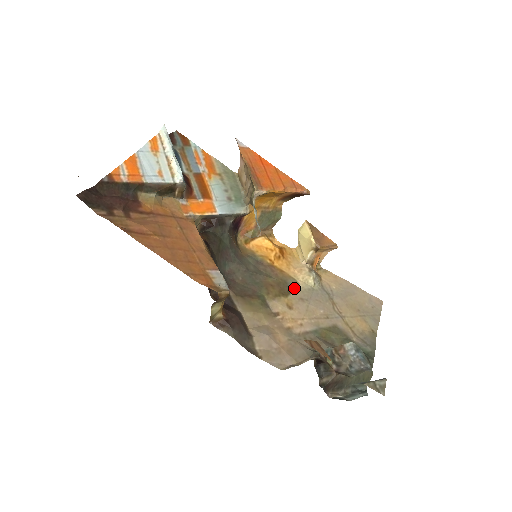
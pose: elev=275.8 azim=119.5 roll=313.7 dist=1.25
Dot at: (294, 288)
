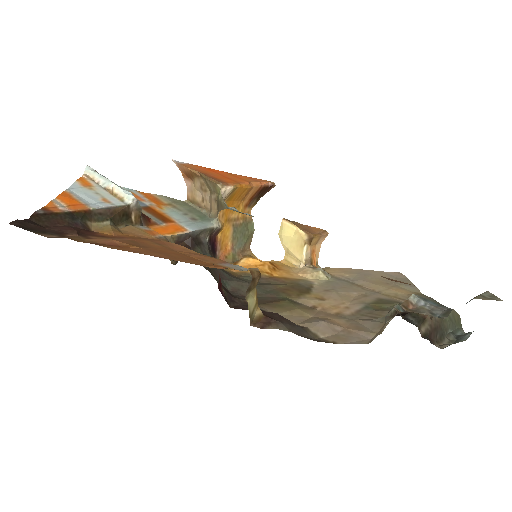
Dot at: (310, 286)
